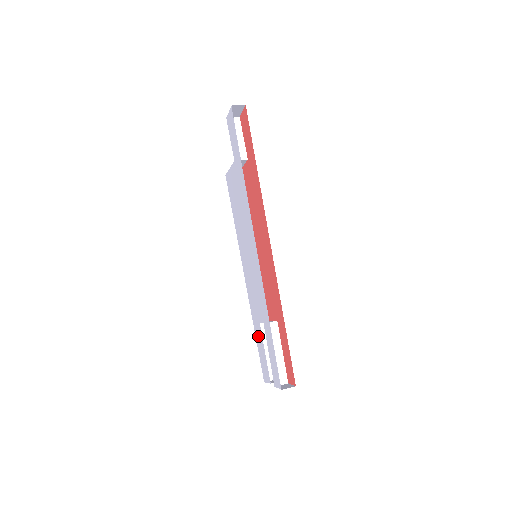
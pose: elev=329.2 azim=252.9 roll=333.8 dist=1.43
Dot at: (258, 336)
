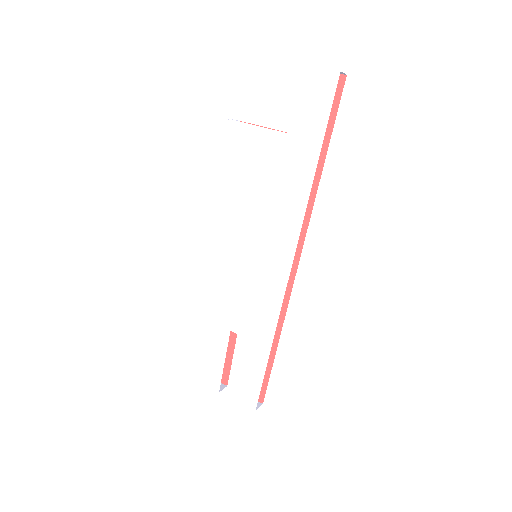
Dot at: (212, 338)
